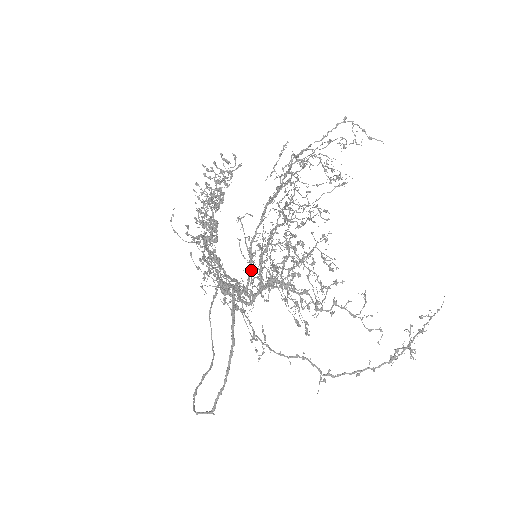
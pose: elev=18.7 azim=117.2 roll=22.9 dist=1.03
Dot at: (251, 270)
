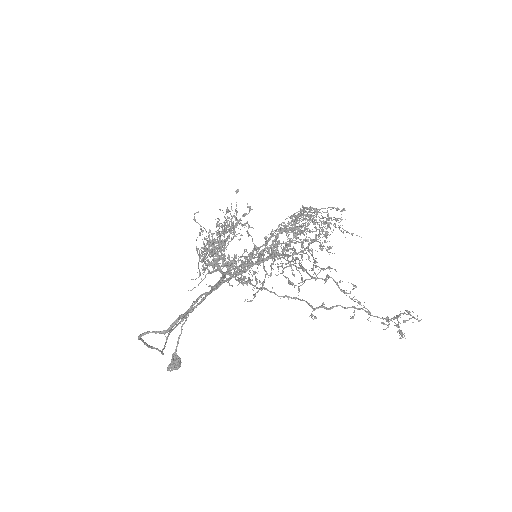
Dot at: (249, 262)
